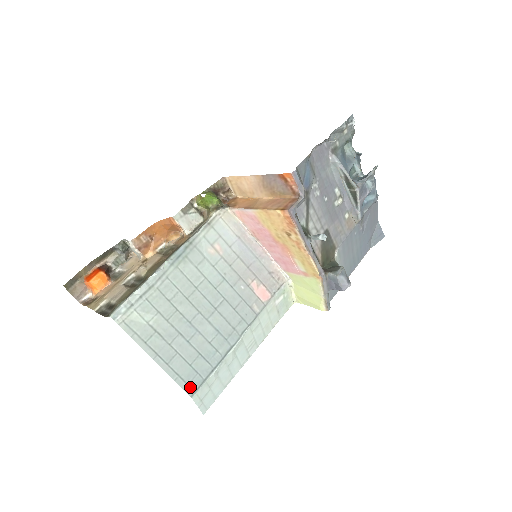
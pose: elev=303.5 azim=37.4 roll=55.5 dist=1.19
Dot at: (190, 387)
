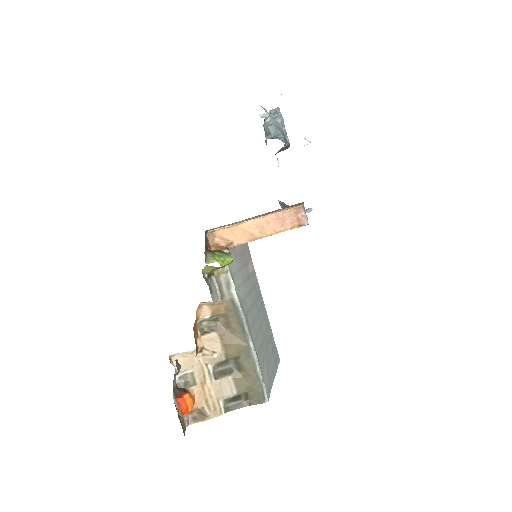
Dot at: (278, 359)
